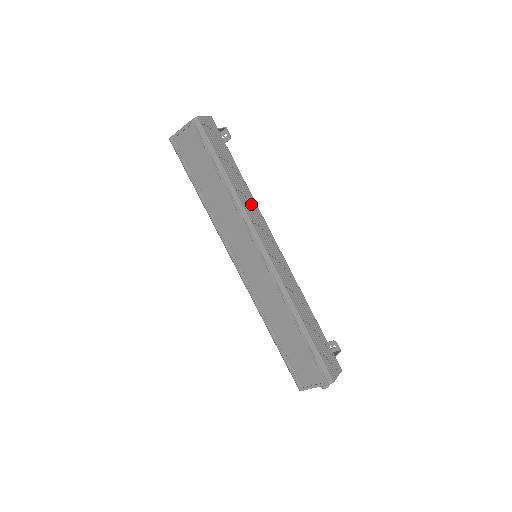
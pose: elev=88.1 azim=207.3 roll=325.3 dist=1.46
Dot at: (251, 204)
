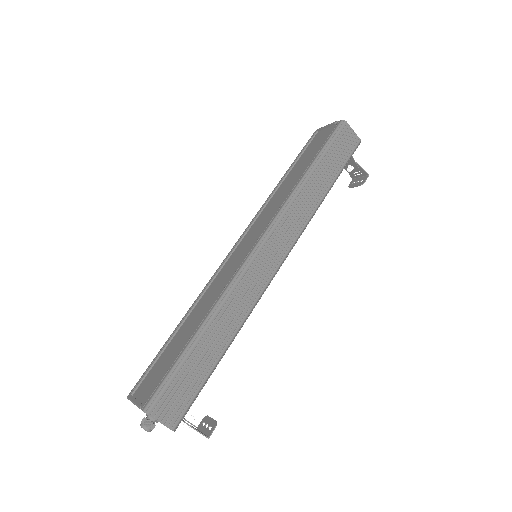
Dot at: (303, 212)
